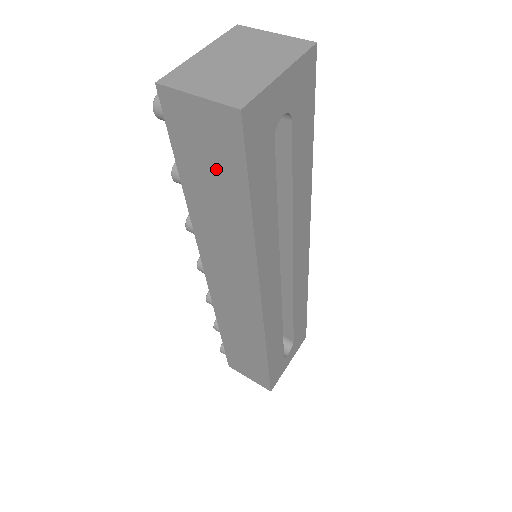
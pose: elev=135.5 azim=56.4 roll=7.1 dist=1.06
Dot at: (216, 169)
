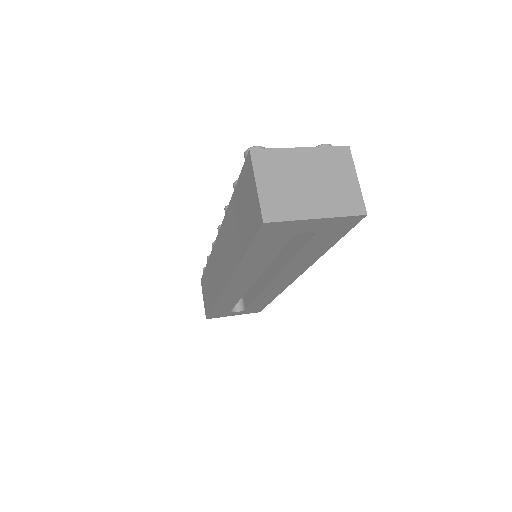
Dot at: (245, 218)
